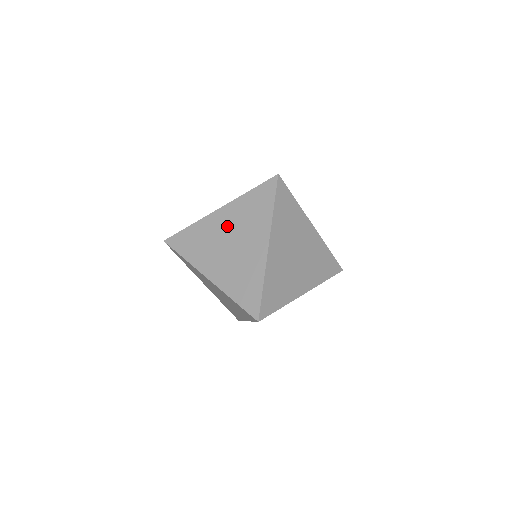
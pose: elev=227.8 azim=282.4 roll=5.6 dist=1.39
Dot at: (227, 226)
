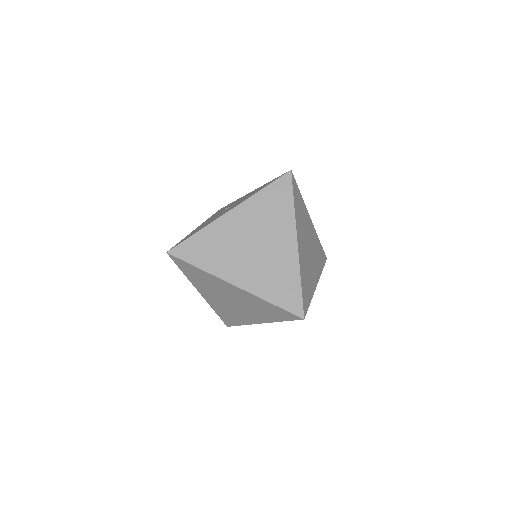
Dot at: (245, 227)
